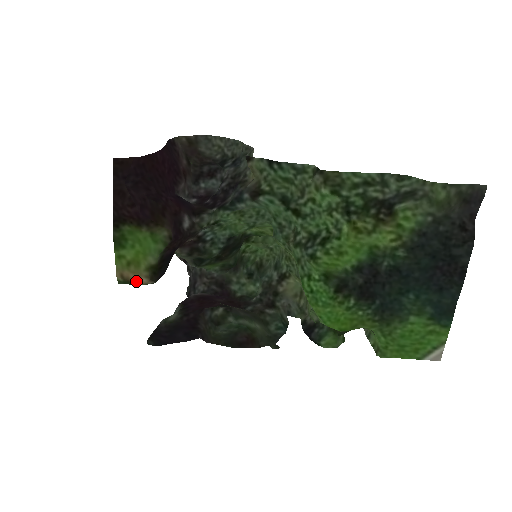
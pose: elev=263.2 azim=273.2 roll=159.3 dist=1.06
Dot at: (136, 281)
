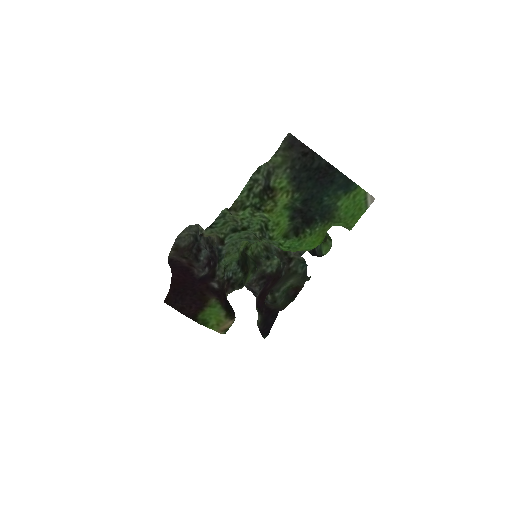
Dot at: (229, 326)
